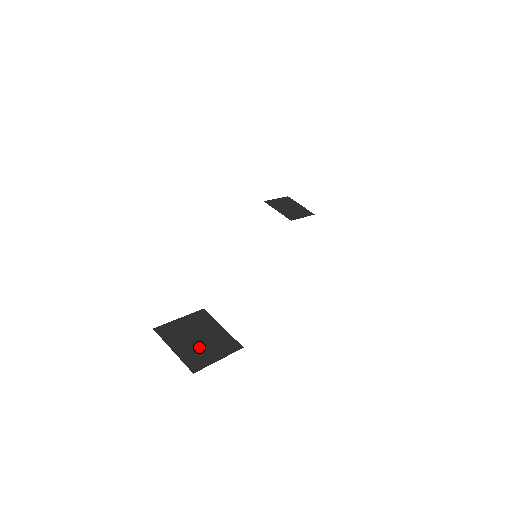
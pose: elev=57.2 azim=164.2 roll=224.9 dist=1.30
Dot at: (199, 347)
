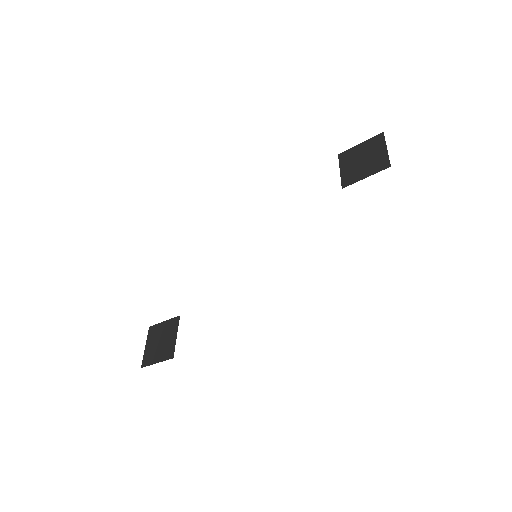
Dot at: (156, 349)
